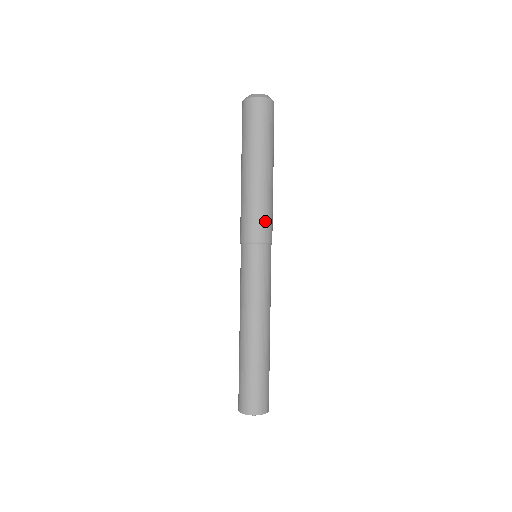
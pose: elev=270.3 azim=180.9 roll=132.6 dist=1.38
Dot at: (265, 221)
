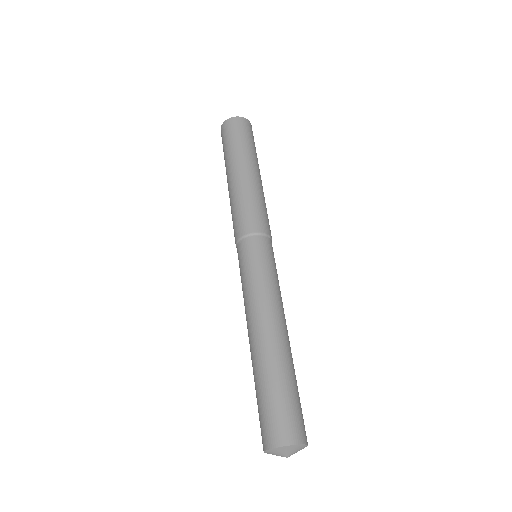
Dot at: (268, 220)
